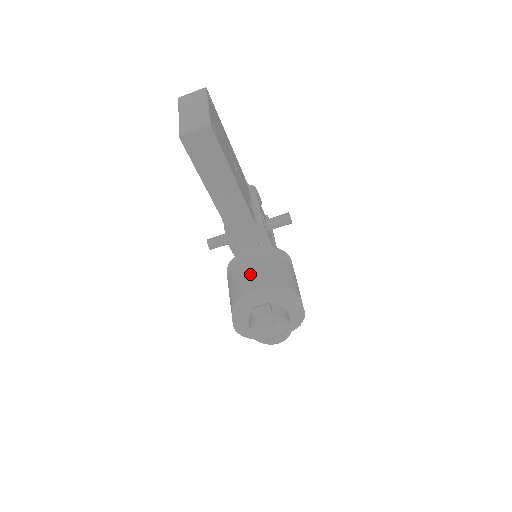
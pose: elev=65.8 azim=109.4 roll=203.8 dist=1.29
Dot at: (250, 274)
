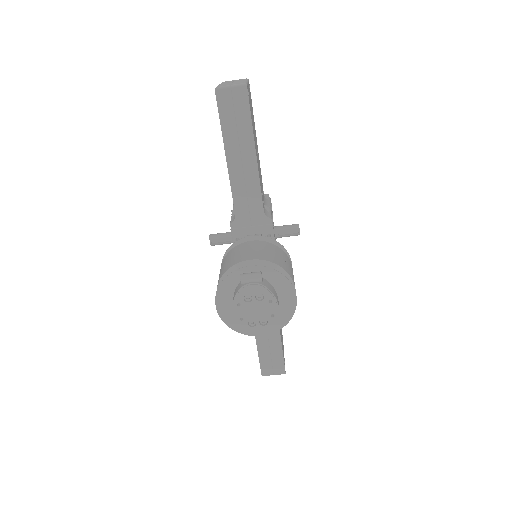
Dot at: (247, 250)
